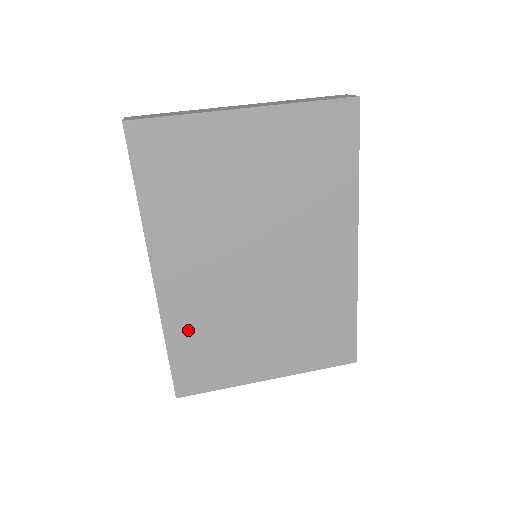
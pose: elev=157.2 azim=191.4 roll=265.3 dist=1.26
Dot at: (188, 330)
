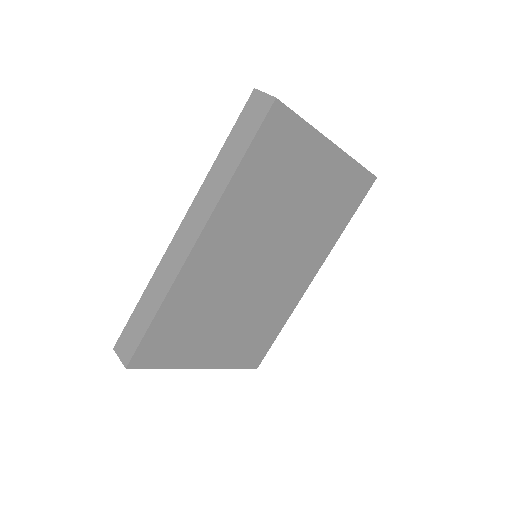
Dot at: (184, 302)
